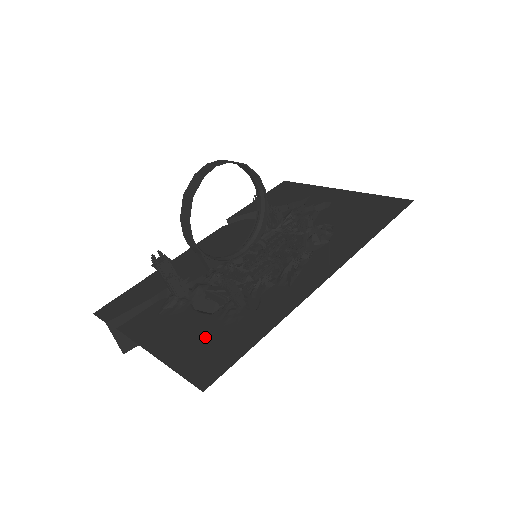
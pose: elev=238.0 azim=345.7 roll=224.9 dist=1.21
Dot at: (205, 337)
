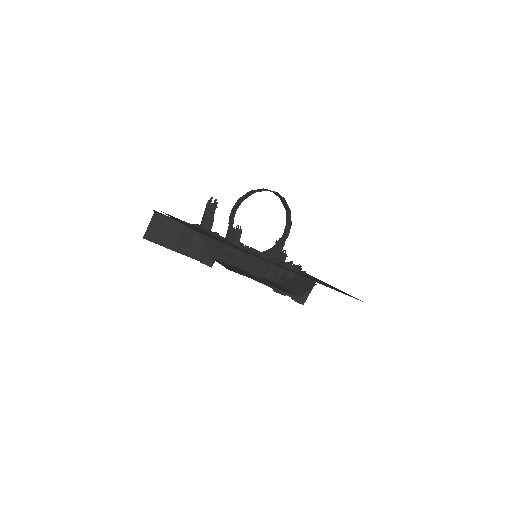
Dot at: (207, 234)
